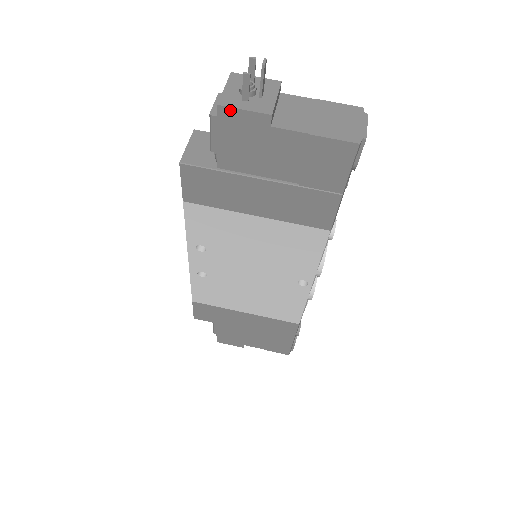
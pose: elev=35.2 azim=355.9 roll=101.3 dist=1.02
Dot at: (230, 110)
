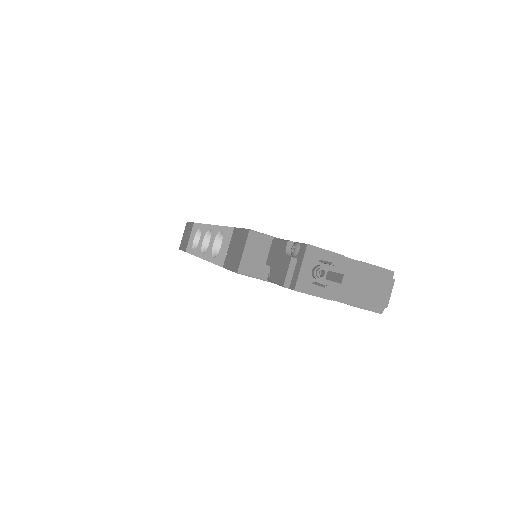
Dot at: (302, 292)
